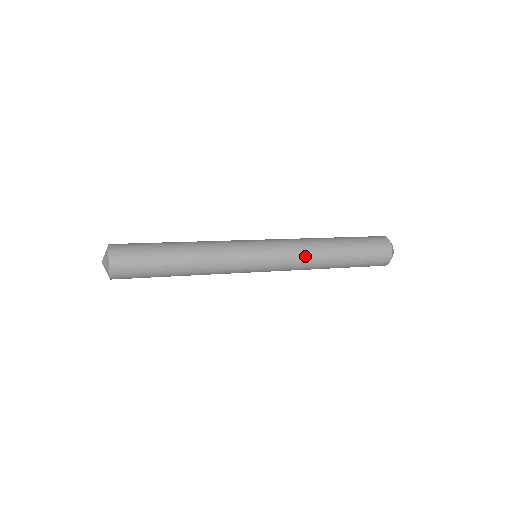
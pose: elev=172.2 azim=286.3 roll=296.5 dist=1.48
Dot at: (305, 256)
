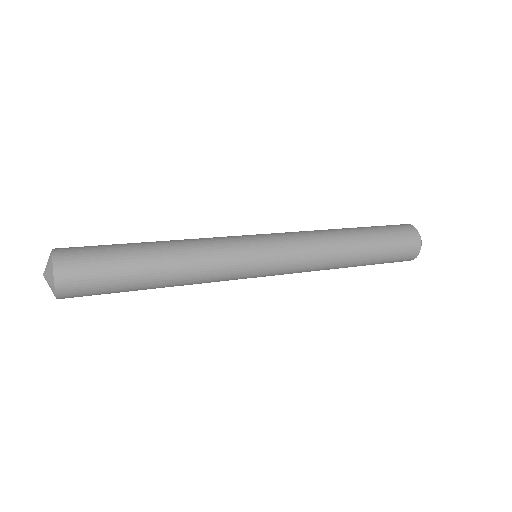
Dot at: (319, 263)
